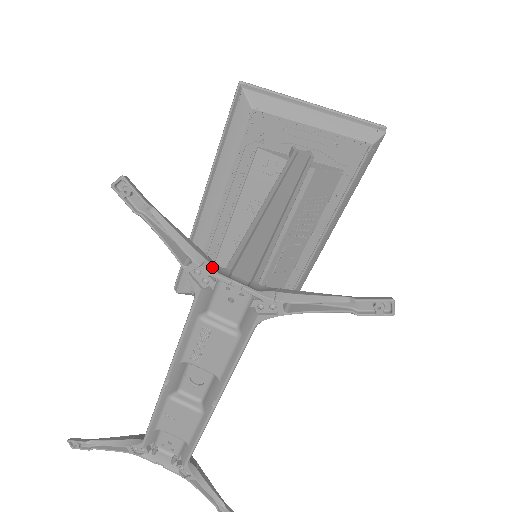
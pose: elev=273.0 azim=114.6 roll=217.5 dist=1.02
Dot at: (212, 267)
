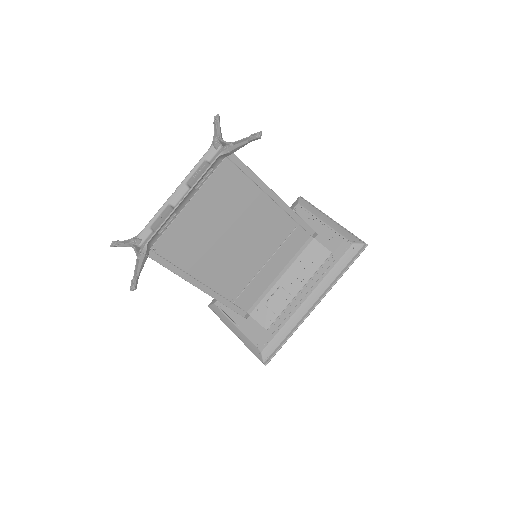
Dot at: occluded
